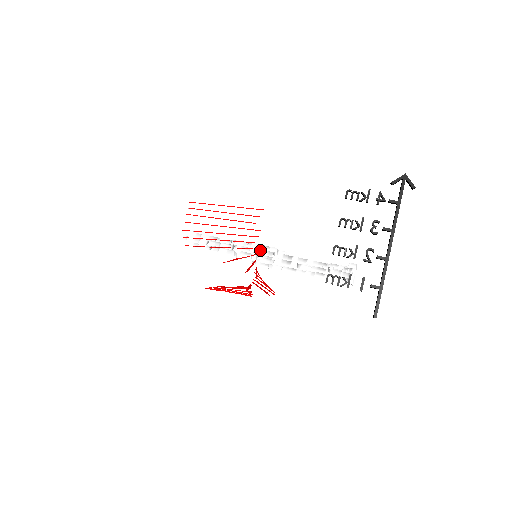
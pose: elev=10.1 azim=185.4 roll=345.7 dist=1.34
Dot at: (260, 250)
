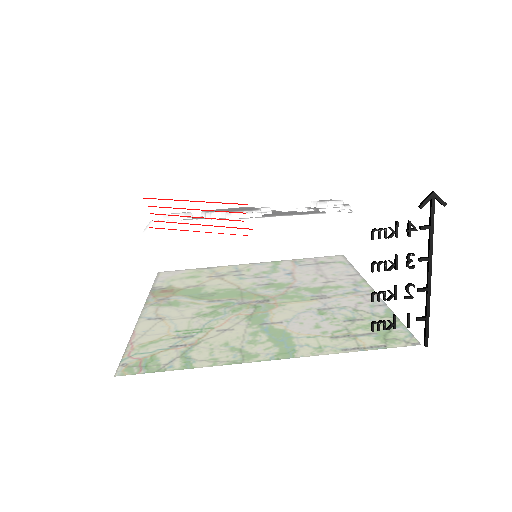
Dot at: occluded
